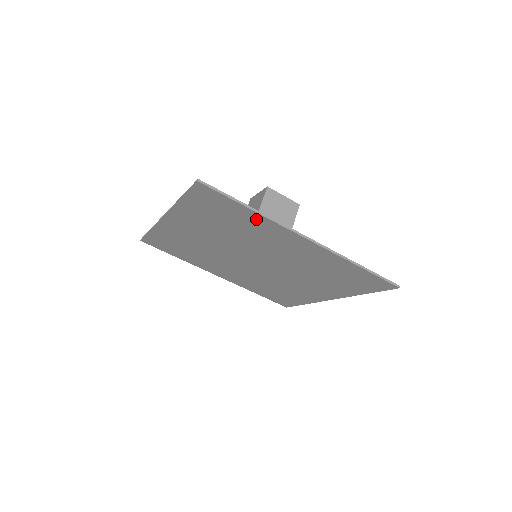
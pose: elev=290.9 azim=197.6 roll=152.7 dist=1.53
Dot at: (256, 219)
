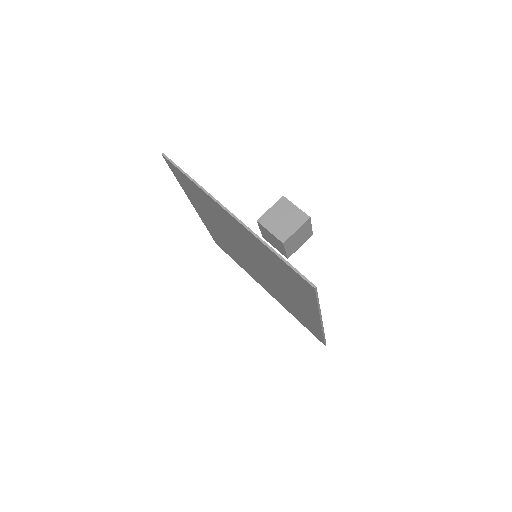
Dot at: (310, 302)
